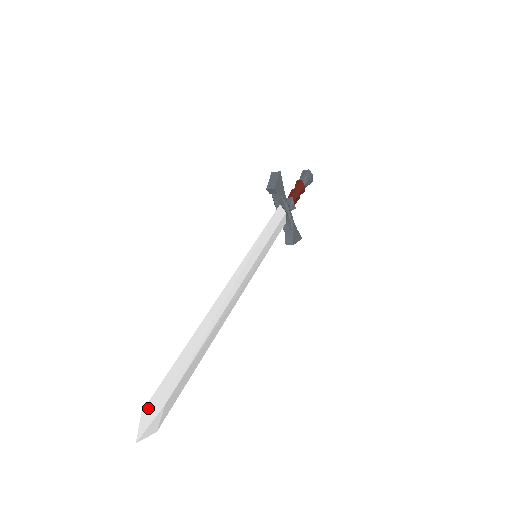
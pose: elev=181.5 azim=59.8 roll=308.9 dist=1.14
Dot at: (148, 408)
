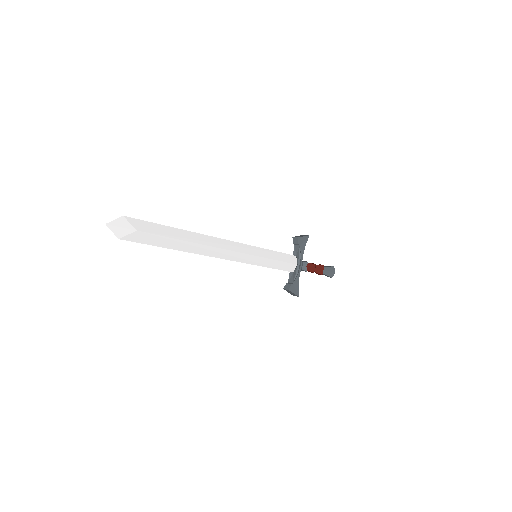
Dot at: (127, 219)
